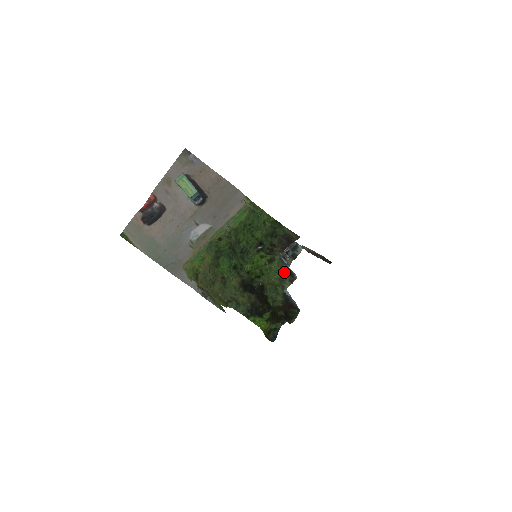
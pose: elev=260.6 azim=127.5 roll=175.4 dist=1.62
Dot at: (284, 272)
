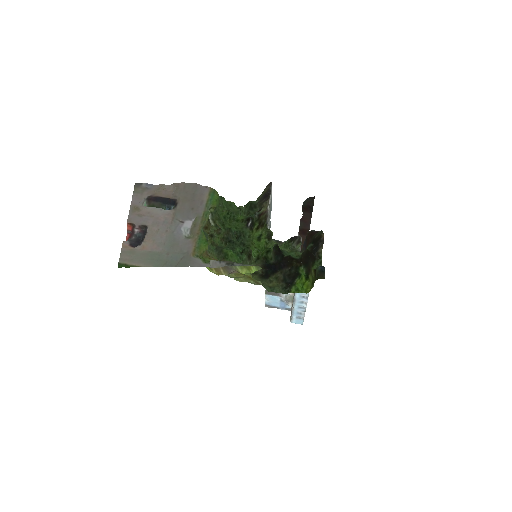
Dot at: (288, 243)
